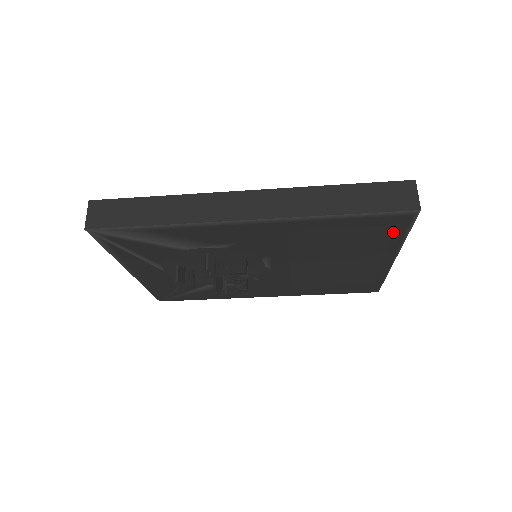
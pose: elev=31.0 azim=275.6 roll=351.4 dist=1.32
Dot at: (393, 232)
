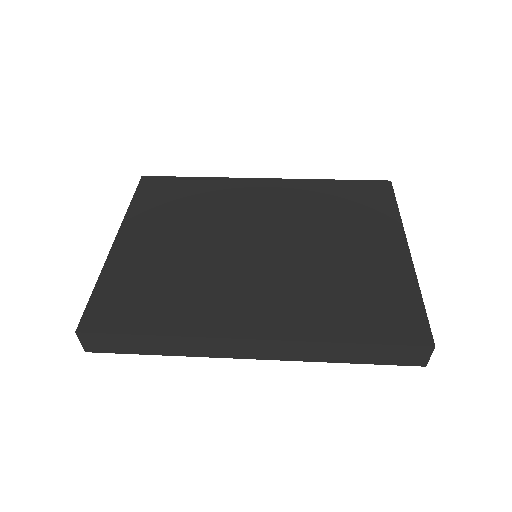
Dot at: occluded
